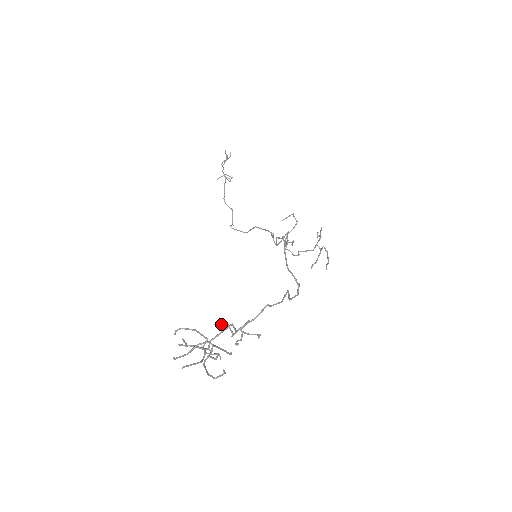
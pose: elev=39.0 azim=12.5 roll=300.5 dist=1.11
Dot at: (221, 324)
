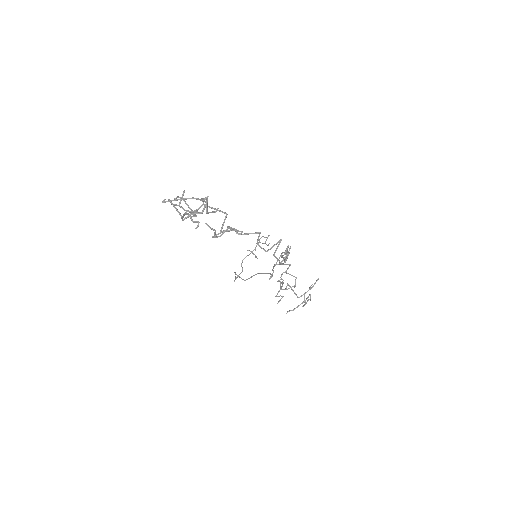
Dot at: (210, 228)
